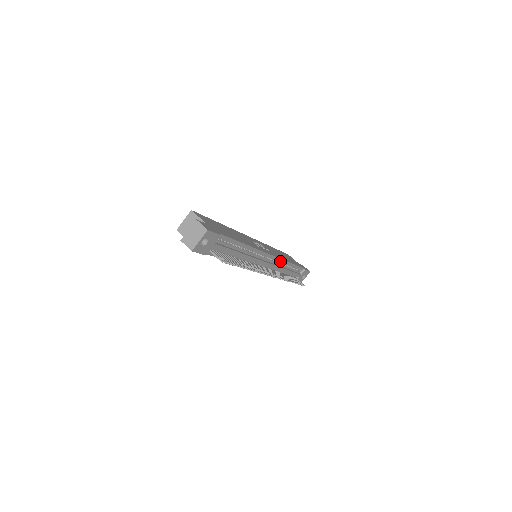
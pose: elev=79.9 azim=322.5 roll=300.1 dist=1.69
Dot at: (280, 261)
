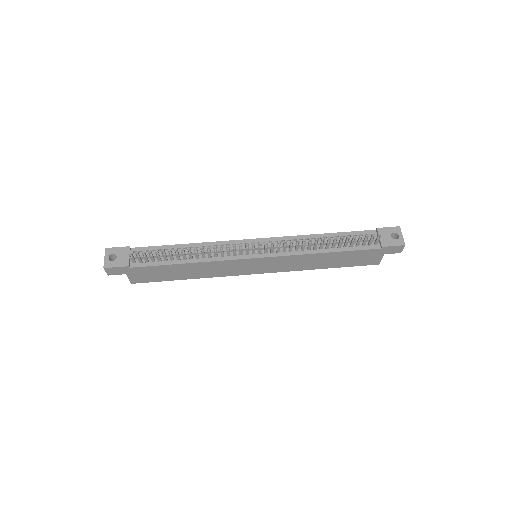
Dot at: (291, 239)
